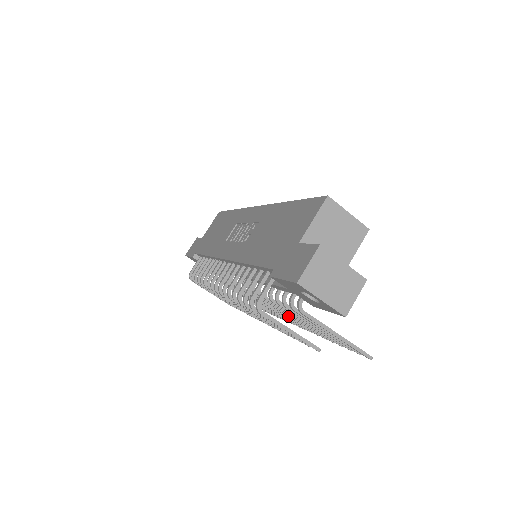
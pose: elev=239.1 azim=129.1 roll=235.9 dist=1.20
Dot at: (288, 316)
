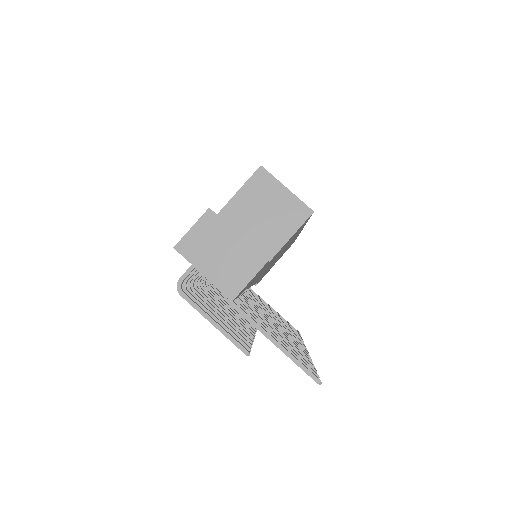
Dot at: occluded
